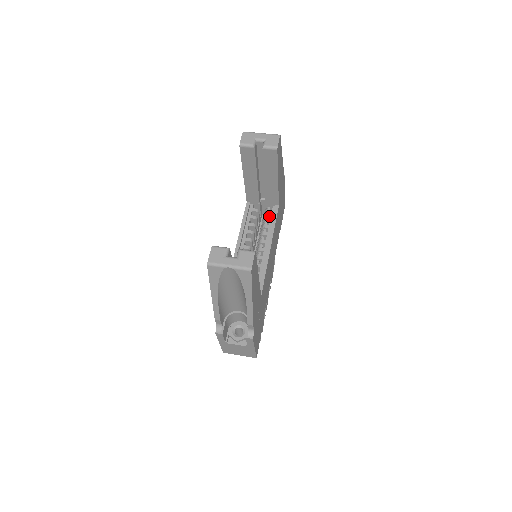
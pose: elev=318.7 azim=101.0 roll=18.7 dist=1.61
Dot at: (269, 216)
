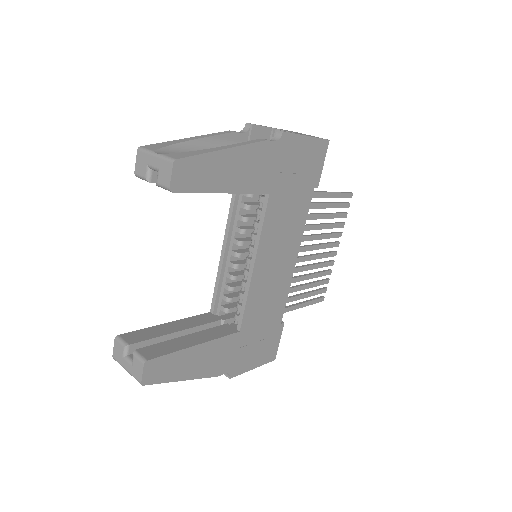
Dot at: occluded
